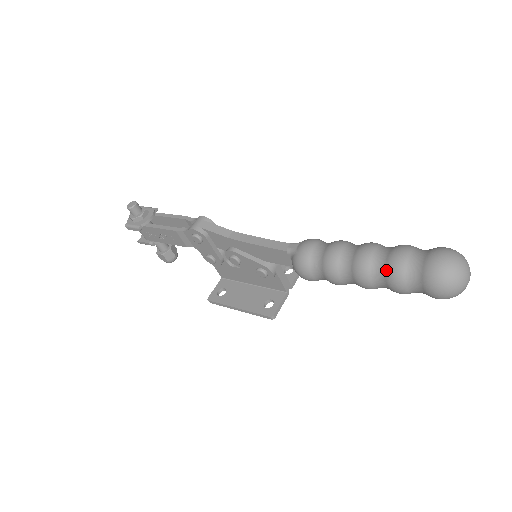
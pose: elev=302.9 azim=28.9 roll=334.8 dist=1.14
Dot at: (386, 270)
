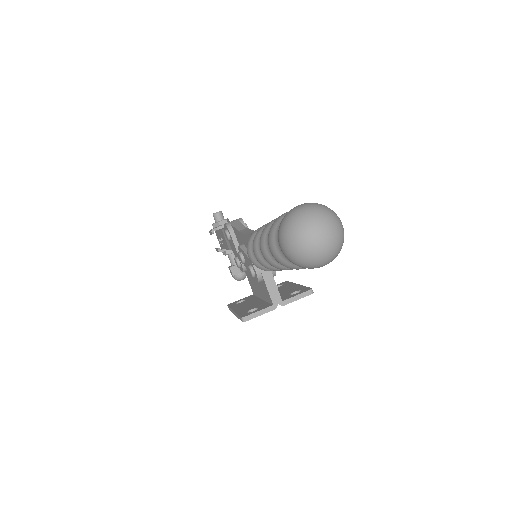
Dot at: (270, 229)
